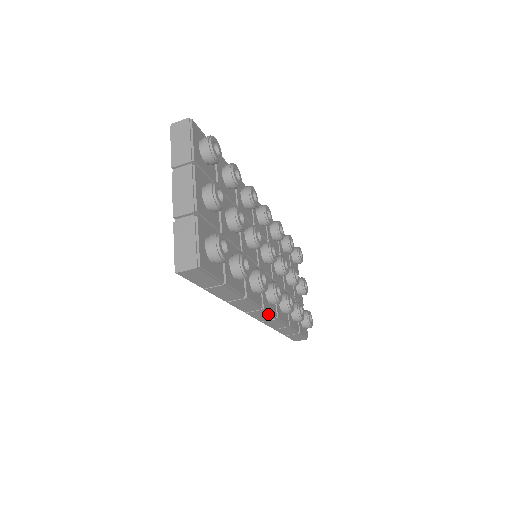
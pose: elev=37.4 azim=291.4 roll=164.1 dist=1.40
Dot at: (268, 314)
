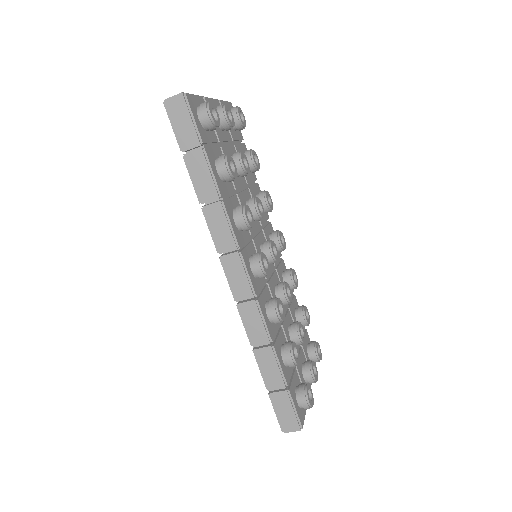
Dot at: (245, 274)
